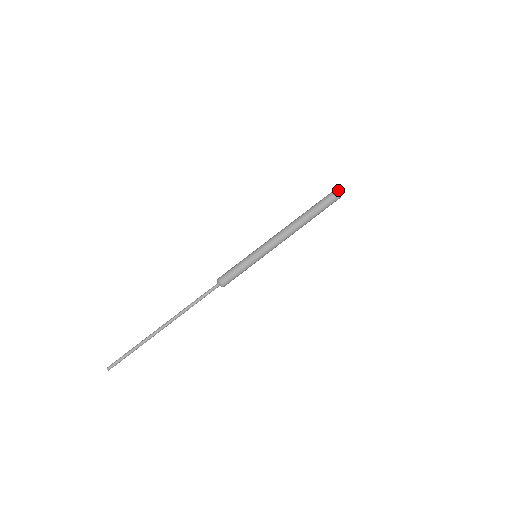
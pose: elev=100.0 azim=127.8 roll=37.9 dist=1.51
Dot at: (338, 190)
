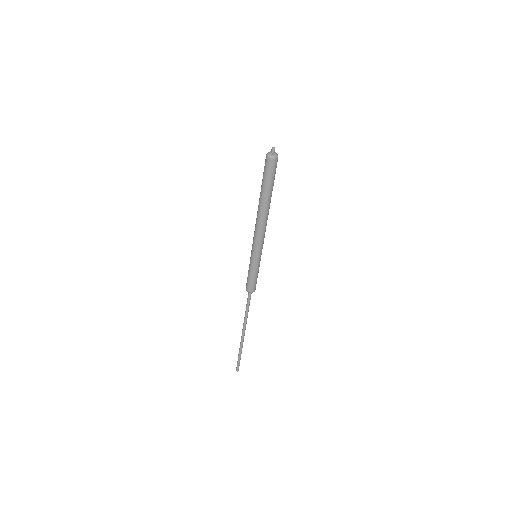
Dot at: (271, 157)
